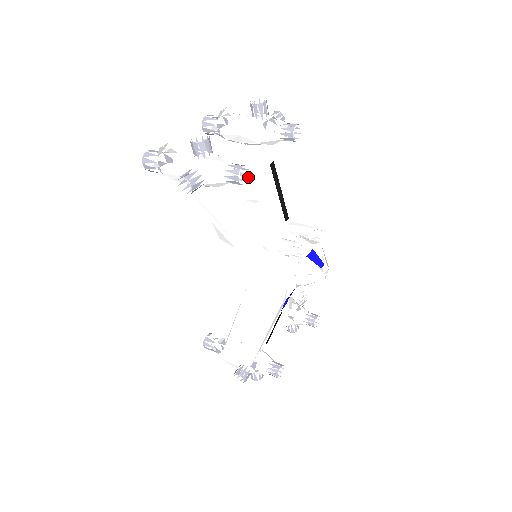
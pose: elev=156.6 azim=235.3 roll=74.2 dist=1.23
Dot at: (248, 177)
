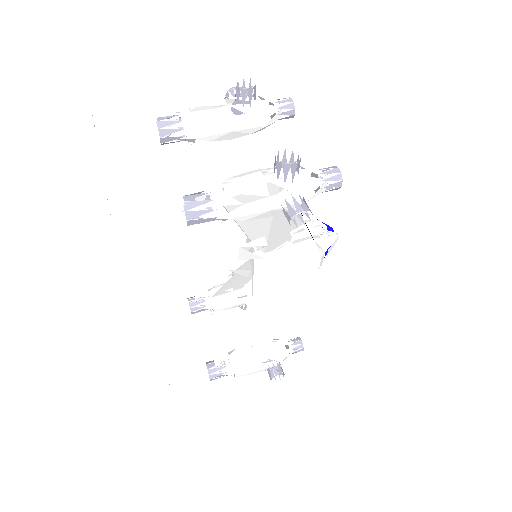
Dot at: (226, 177)
